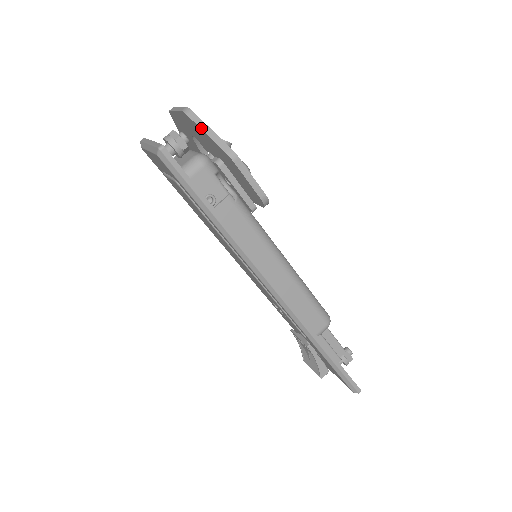
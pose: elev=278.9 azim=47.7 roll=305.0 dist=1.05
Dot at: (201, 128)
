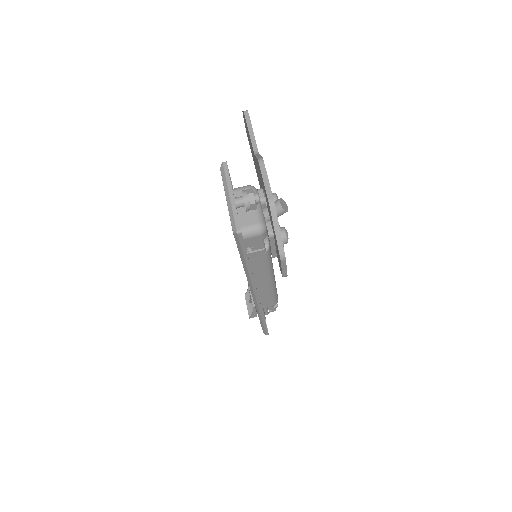
Dot at: (274, 226)
